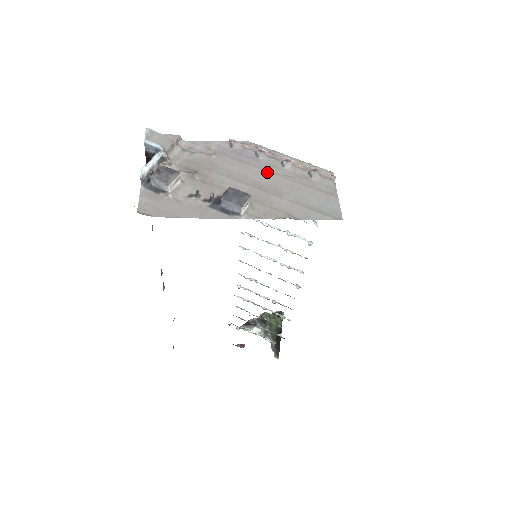
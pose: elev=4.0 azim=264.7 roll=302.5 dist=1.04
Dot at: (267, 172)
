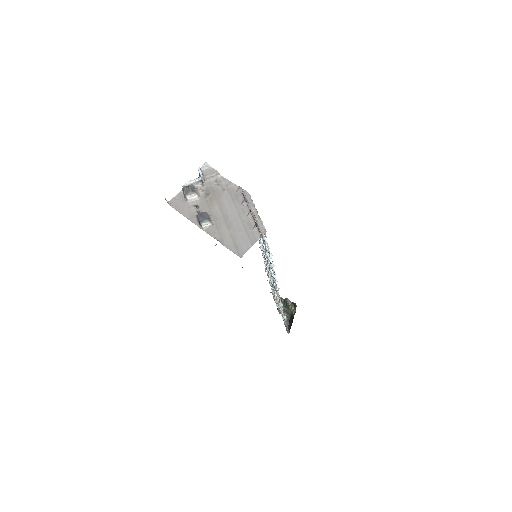
Dot at: (237, 213)
